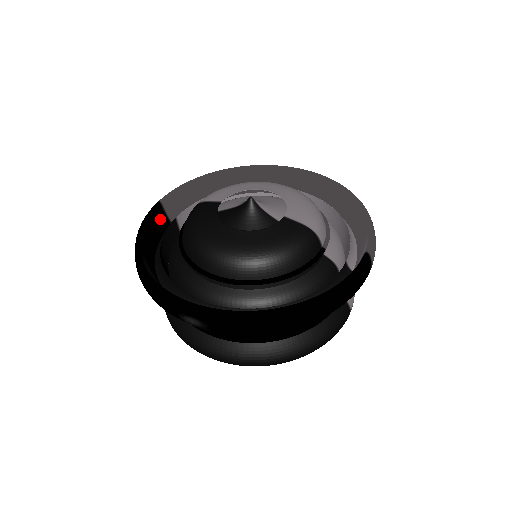
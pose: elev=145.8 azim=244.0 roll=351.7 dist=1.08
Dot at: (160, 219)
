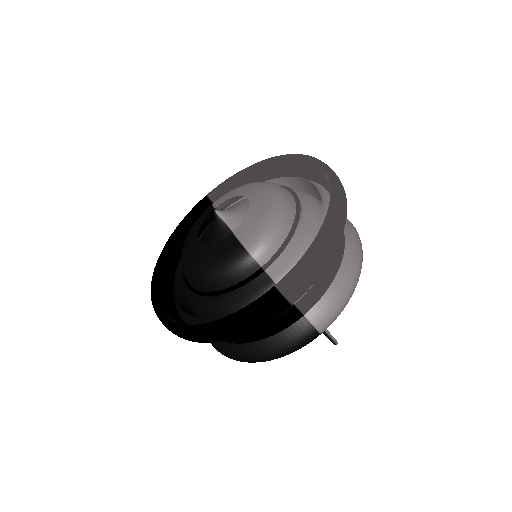
Dot at: occluded
